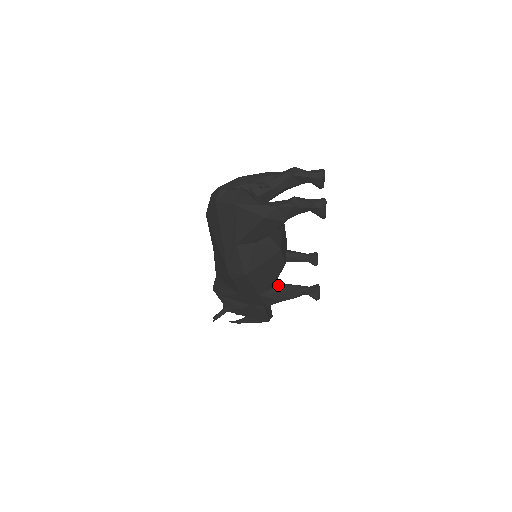
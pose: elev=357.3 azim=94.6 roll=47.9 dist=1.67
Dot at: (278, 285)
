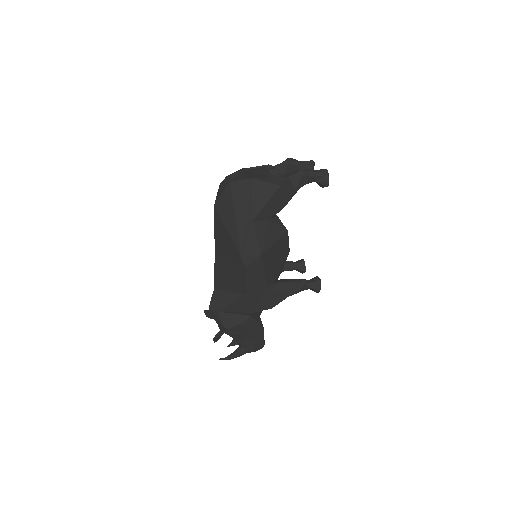
Dot at: (282, 280)
